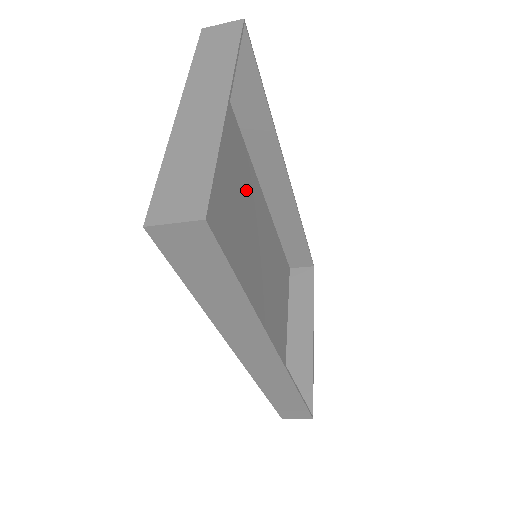
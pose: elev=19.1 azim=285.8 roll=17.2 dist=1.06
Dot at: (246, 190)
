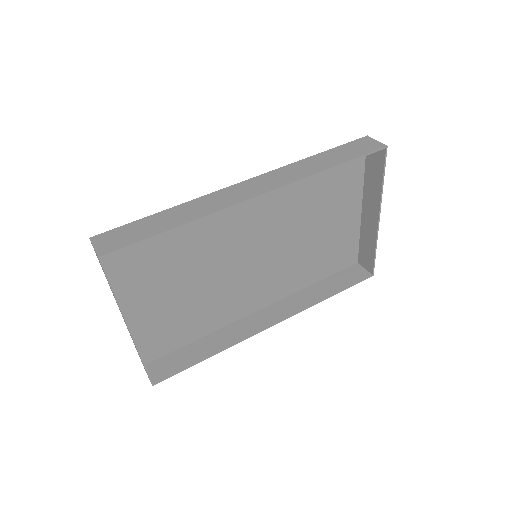
Dot at: (223, 227)
